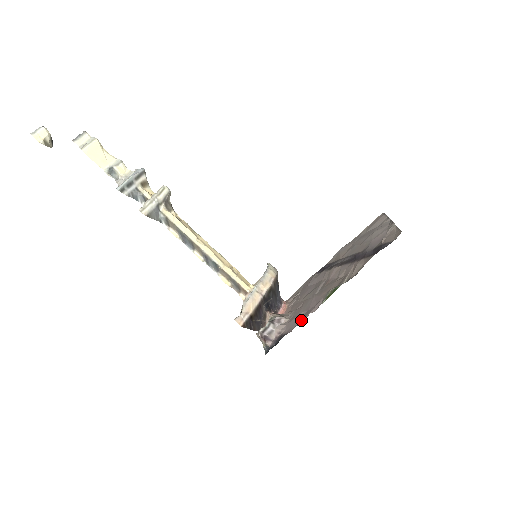
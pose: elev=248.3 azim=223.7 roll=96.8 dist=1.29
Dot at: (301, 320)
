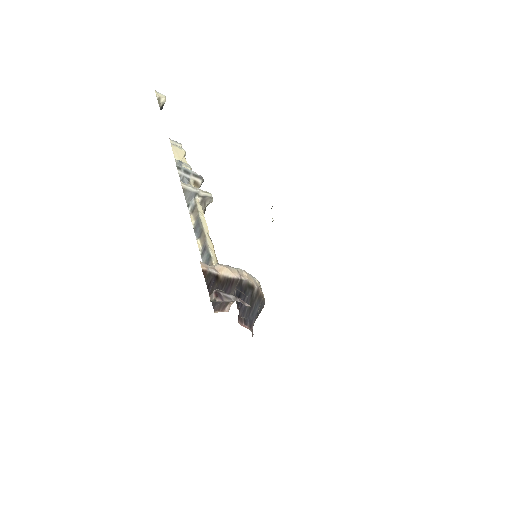
Dot at: occluded
